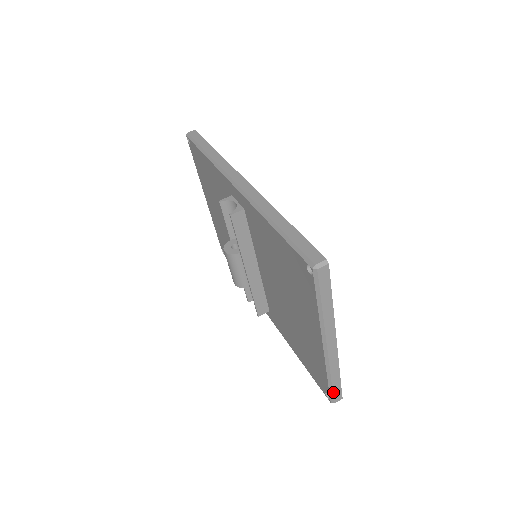
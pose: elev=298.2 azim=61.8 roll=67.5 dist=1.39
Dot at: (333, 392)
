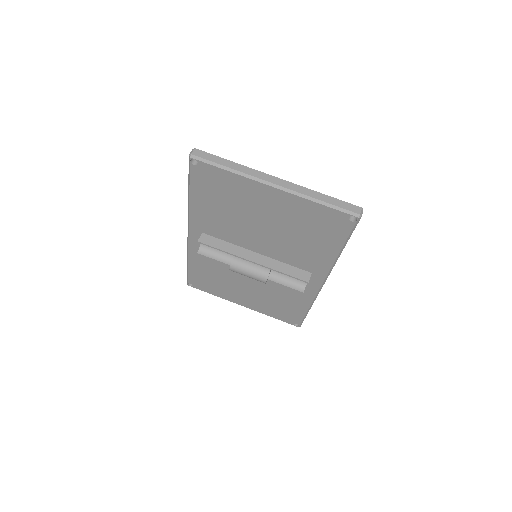
Dot at: (341, 208)
